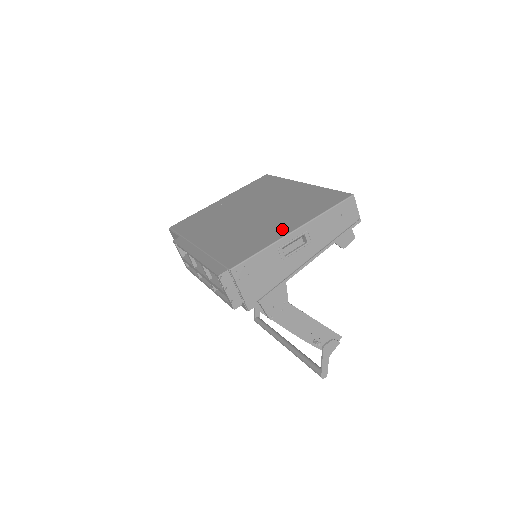
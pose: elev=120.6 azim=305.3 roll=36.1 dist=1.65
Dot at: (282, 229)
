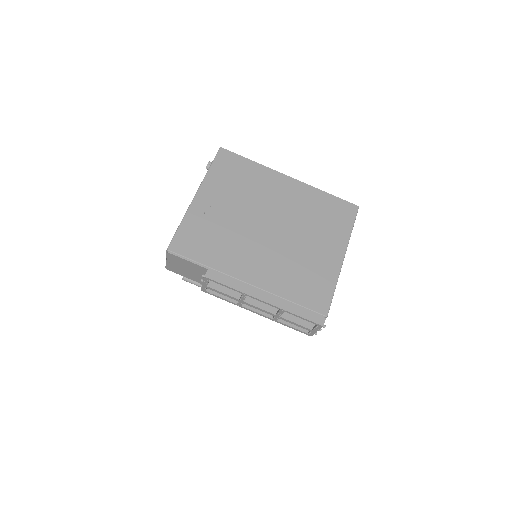
Dot at: (331, 257)
